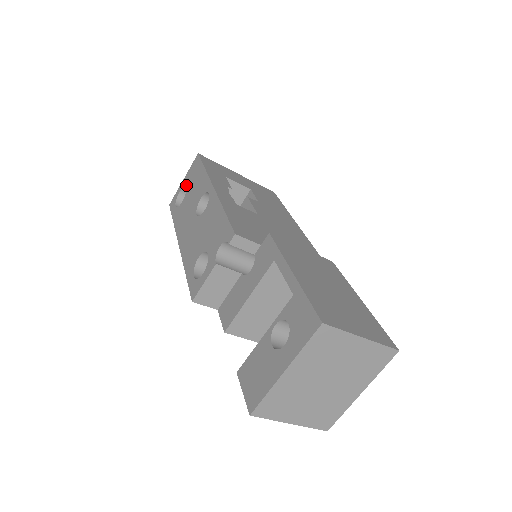
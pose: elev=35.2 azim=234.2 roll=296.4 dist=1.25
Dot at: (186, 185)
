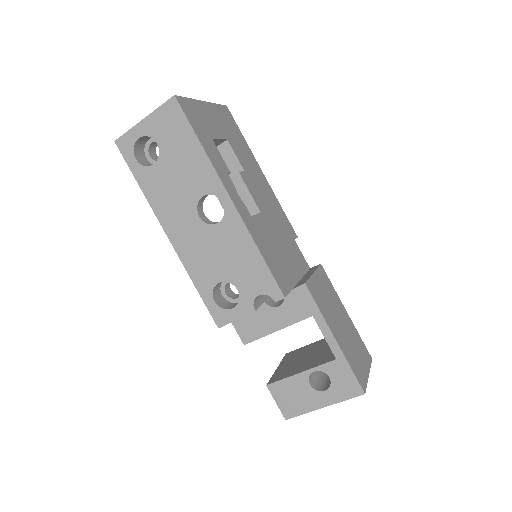
Dot at: (156, 139)
